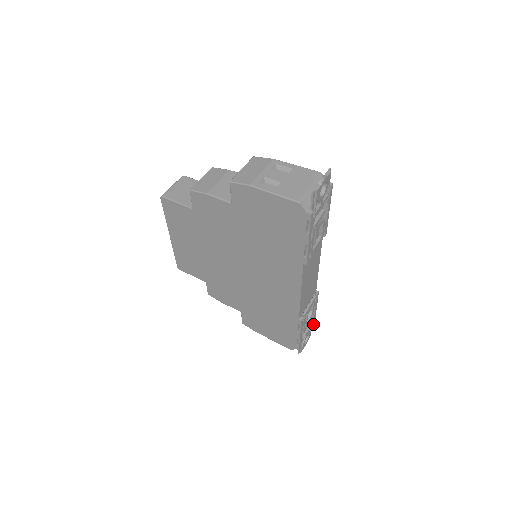
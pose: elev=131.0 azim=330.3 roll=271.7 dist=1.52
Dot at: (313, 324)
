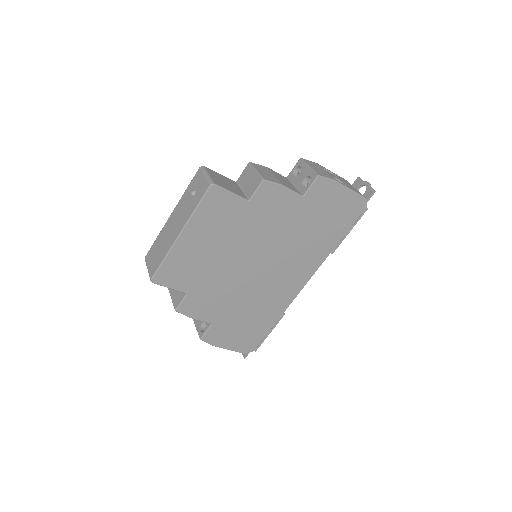
Dot at: occluded
